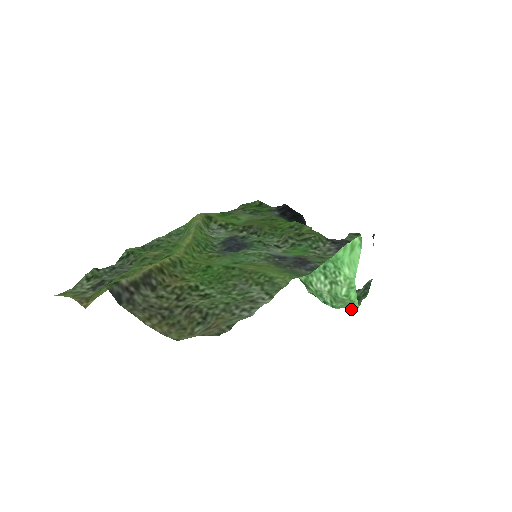
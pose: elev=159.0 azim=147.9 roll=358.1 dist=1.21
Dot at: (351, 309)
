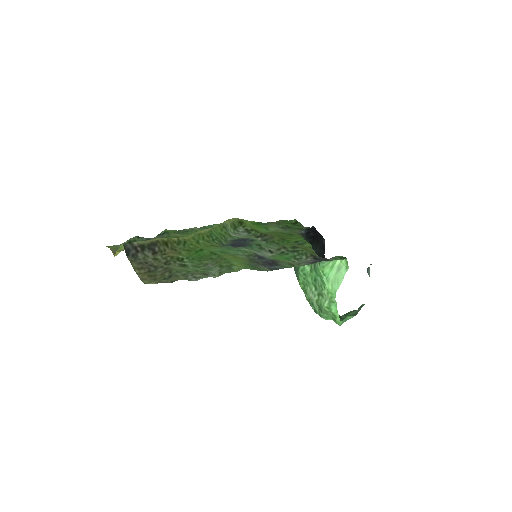
Dot at: (337, 323)
